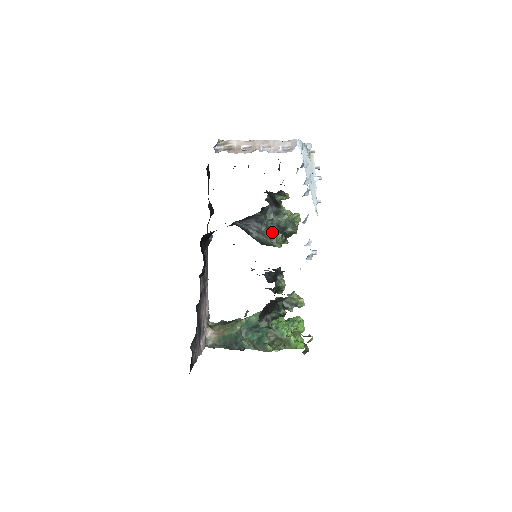
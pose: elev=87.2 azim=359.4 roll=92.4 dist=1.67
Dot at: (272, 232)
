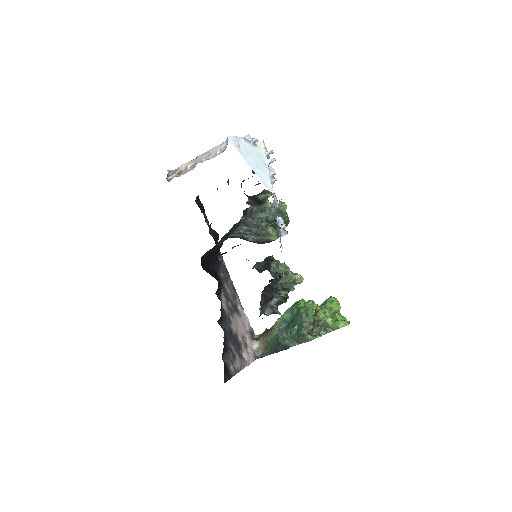
Dot at: (263, 229)
